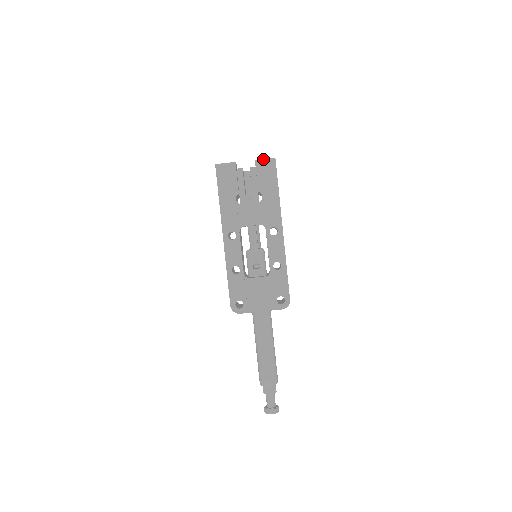
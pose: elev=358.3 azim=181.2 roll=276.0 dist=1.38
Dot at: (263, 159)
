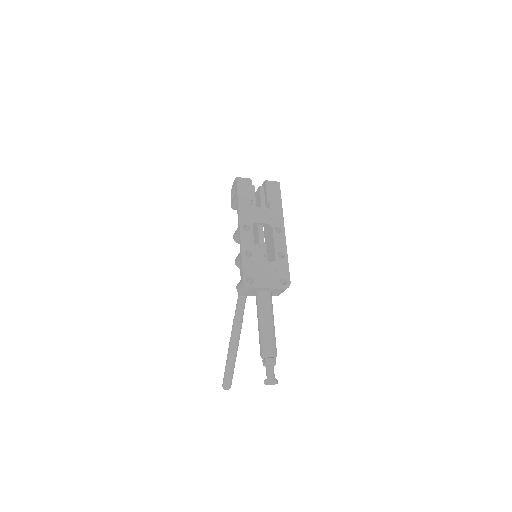
Dot at: (271, 181)
